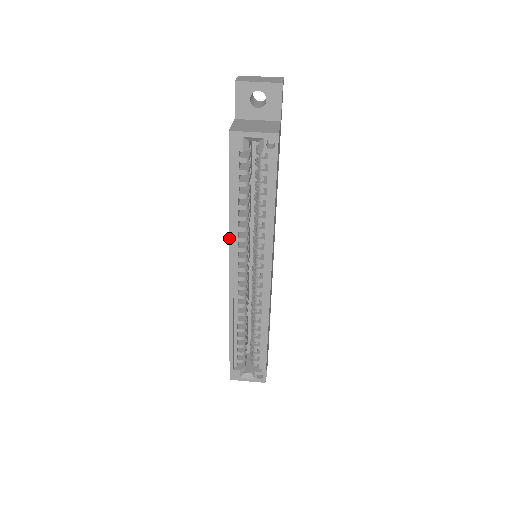
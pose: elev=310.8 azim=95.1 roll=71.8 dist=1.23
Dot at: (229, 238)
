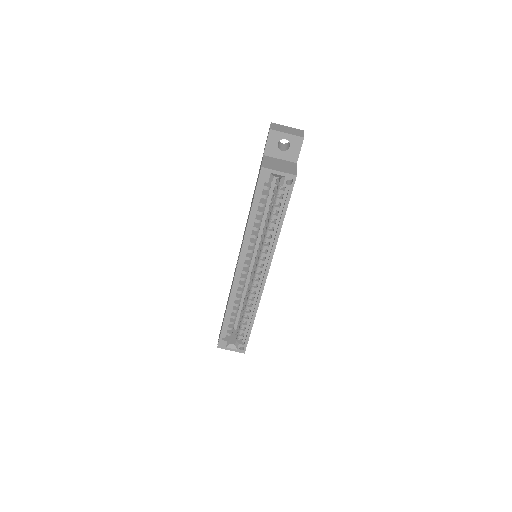
Dot at: (243, 241)
